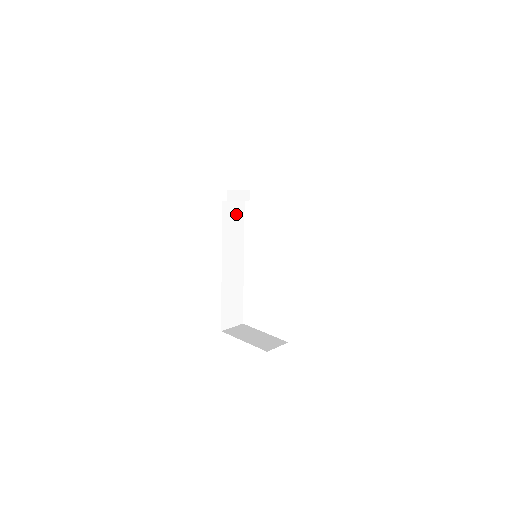
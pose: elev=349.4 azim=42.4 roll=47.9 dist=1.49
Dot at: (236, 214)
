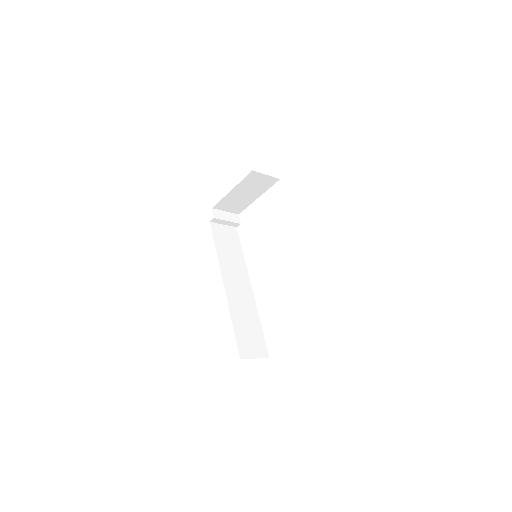
Dot at: (230, 238)
